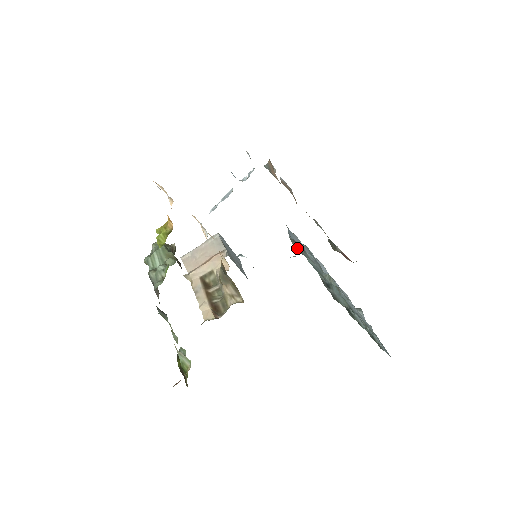
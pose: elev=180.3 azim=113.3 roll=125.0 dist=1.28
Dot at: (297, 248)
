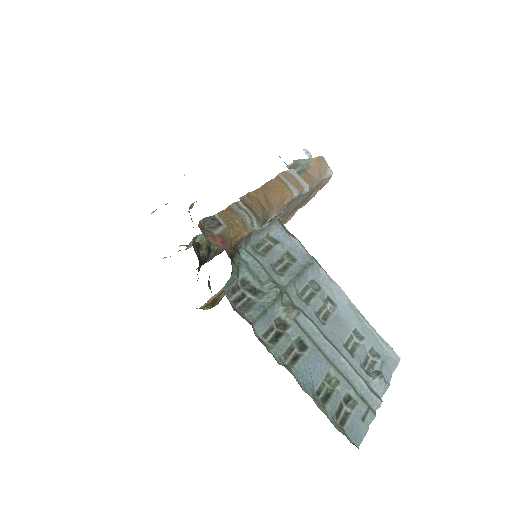
Dot at: (265, 247)
